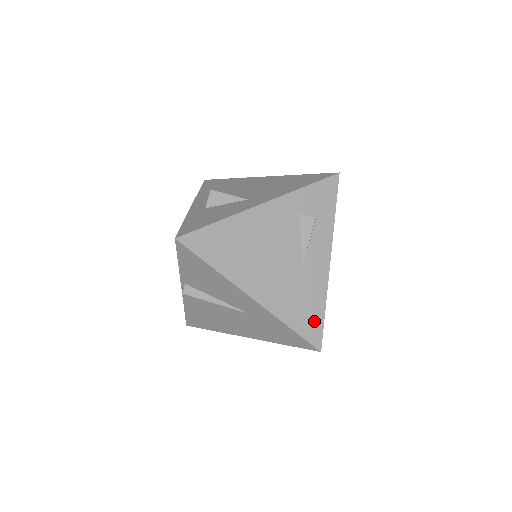
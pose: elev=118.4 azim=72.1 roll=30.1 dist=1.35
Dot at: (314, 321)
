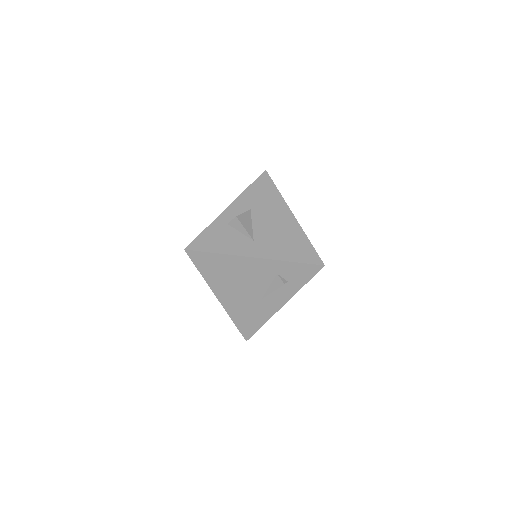
Dot at: (251, 327)
